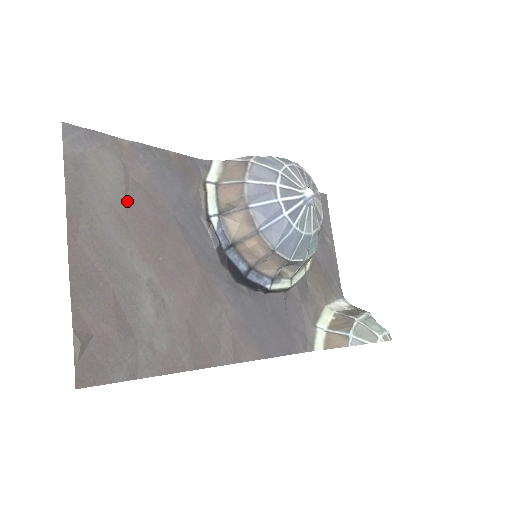
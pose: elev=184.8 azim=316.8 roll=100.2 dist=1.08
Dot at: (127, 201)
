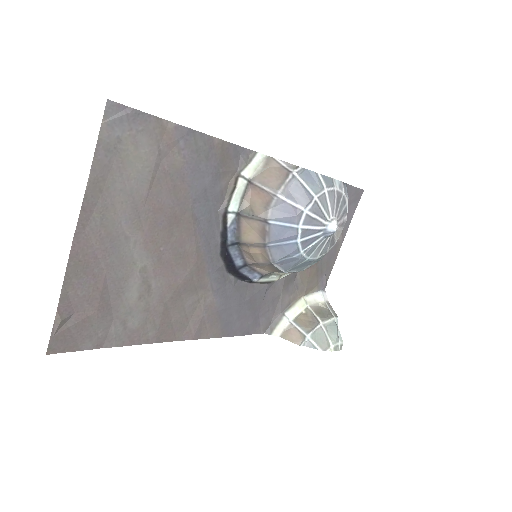
Dot at: (149, 190)
